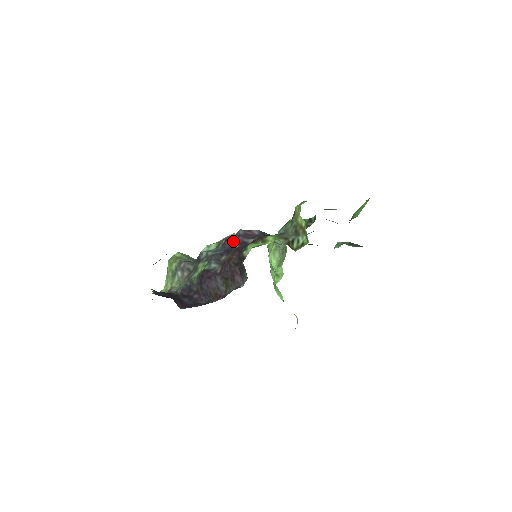
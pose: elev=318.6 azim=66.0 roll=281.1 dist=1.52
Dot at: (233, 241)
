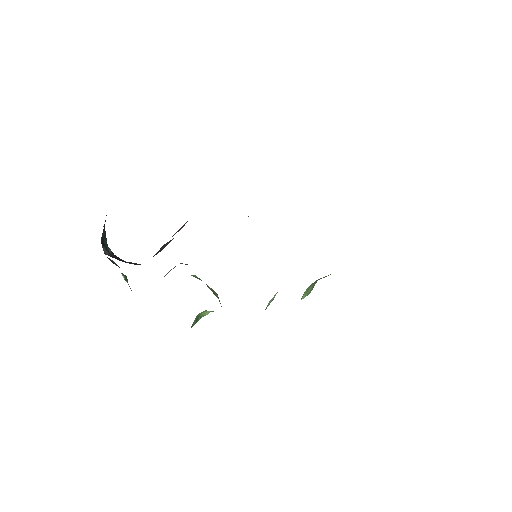
Dot at: occluded
